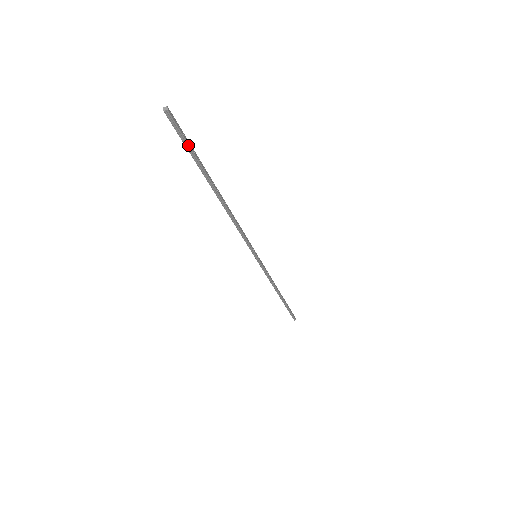
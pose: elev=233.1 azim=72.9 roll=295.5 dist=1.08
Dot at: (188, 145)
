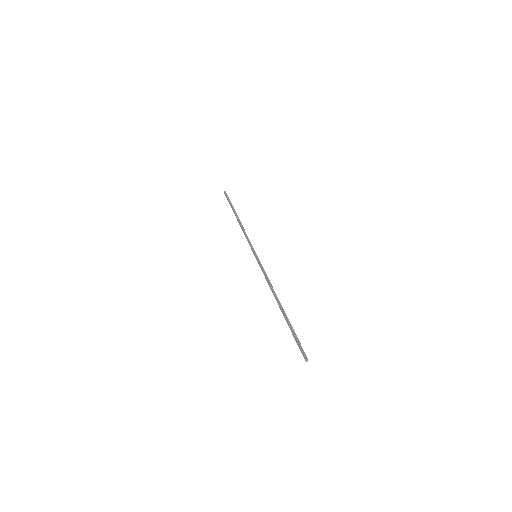
Dot at: (297, 341)
